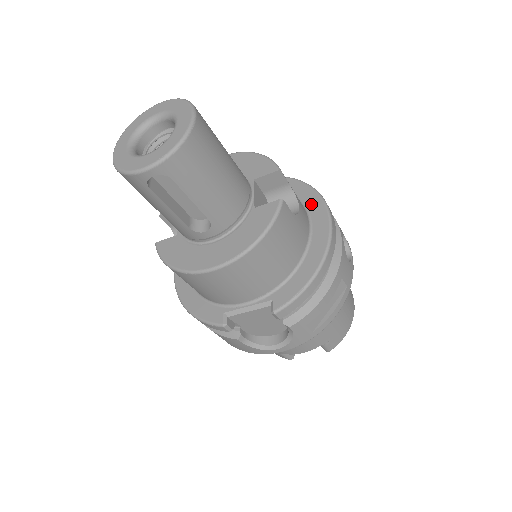
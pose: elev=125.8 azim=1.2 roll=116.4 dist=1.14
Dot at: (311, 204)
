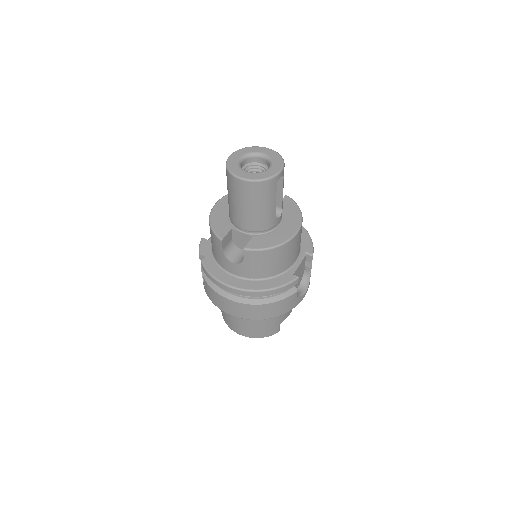
Dot at: occluded
